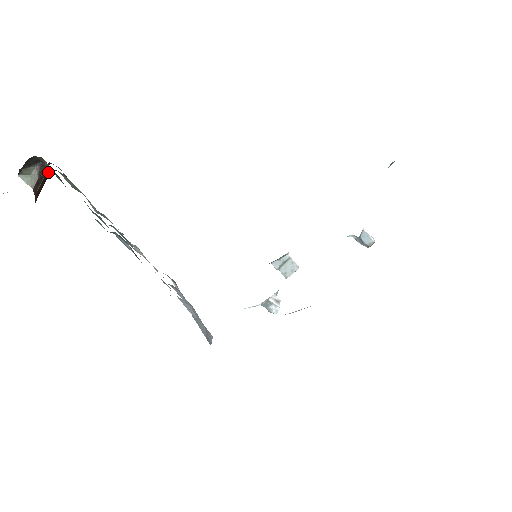
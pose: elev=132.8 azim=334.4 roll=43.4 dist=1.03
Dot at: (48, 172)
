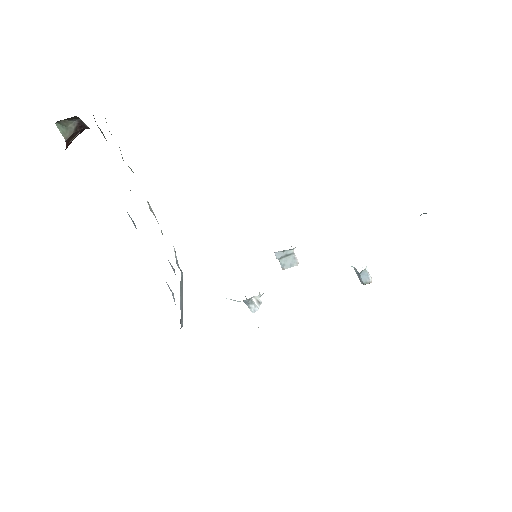
Dot at: (85, 127)
